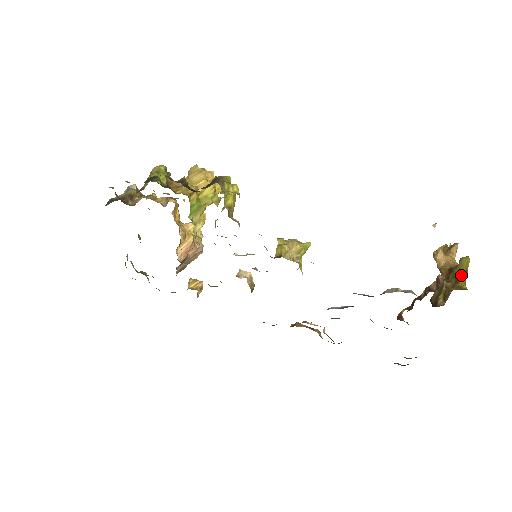
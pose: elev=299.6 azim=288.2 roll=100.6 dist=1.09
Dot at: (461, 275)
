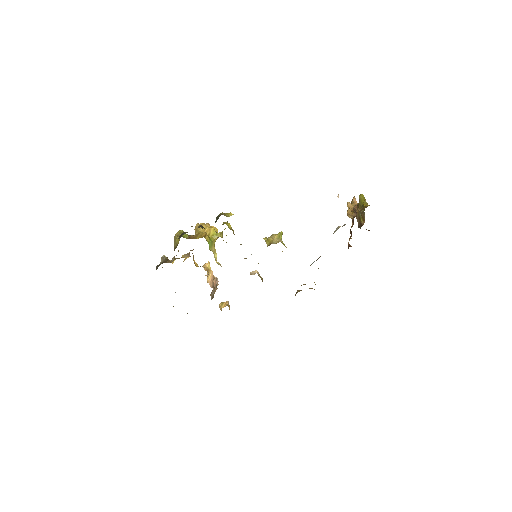
Dot at: (363, 203)
